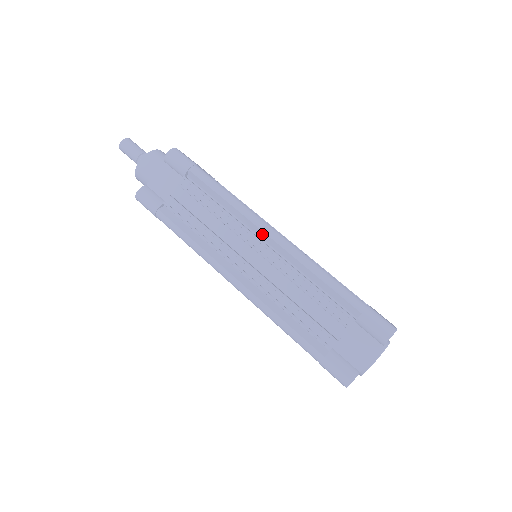
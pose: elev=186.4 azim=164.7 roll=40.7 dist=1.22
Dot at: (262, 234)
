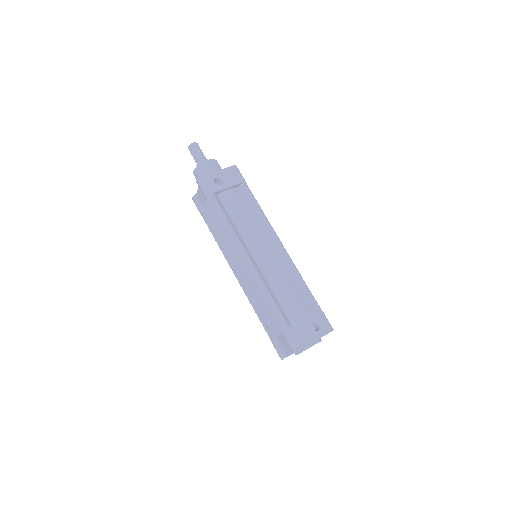
Dot at: (241, 258)
